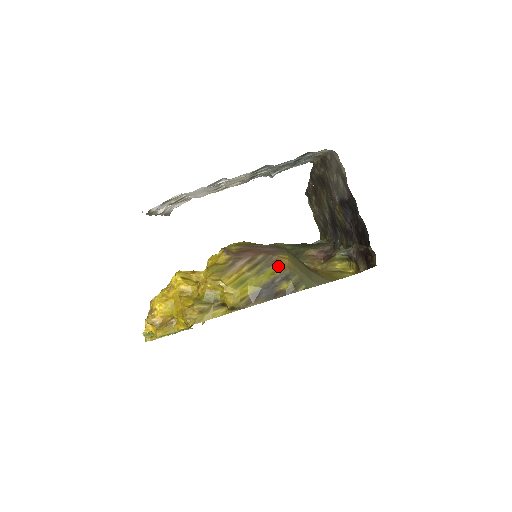
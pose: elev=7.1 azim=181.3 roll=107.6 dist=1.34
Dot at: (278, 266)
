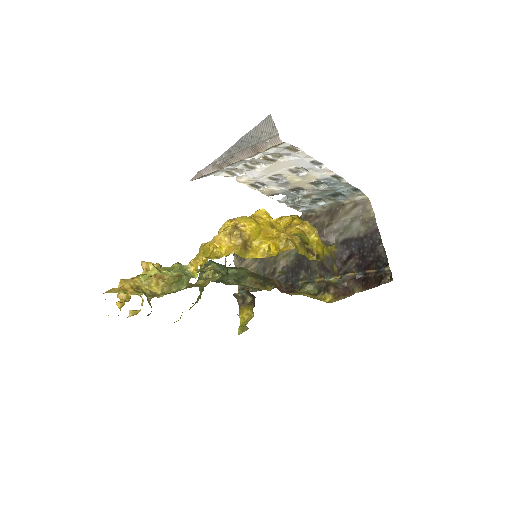
Dot at: occluded
